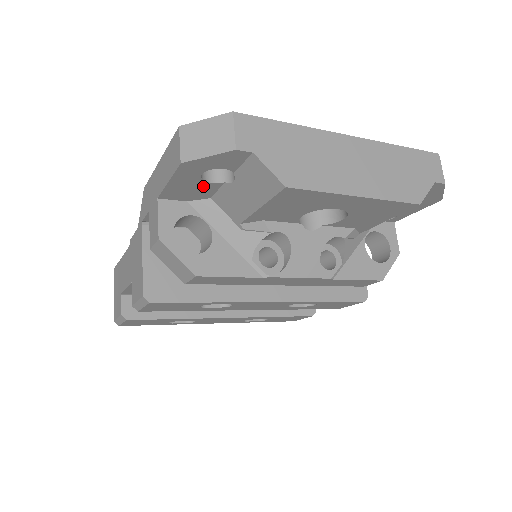
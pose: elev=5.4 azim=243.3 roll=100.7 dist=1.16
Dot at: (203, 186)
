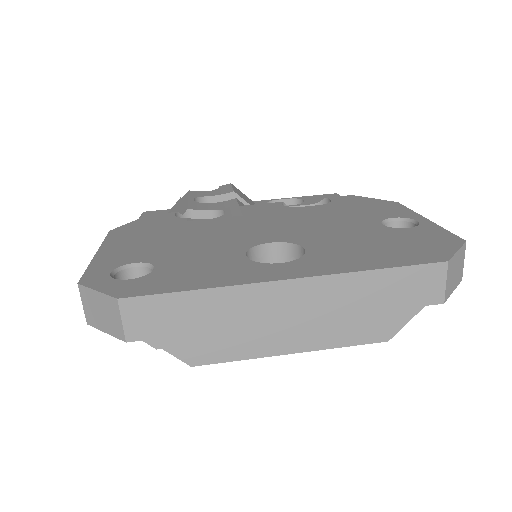
Dot at: occluded
